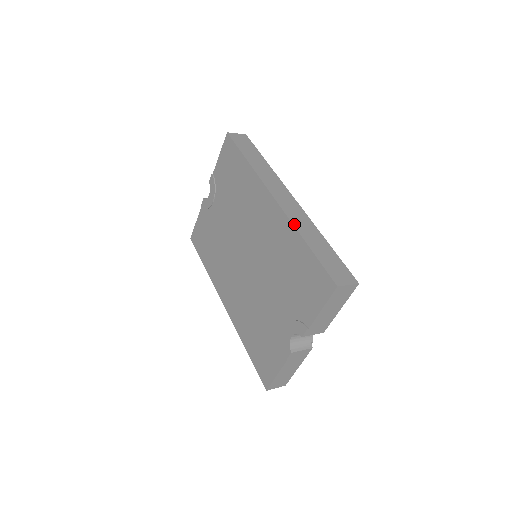
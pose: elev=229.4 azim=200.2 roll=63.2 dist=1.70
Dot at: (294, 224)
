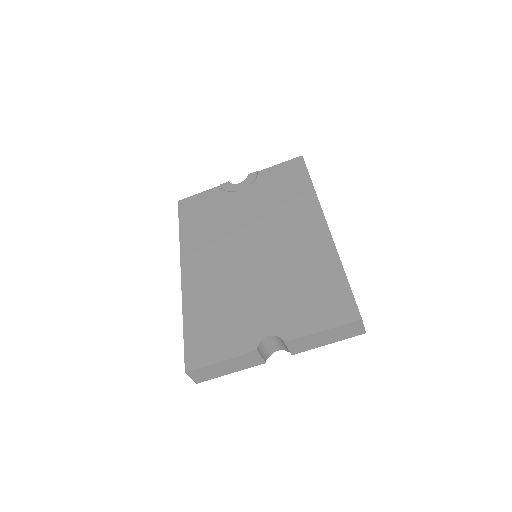
Dot at: occluded
